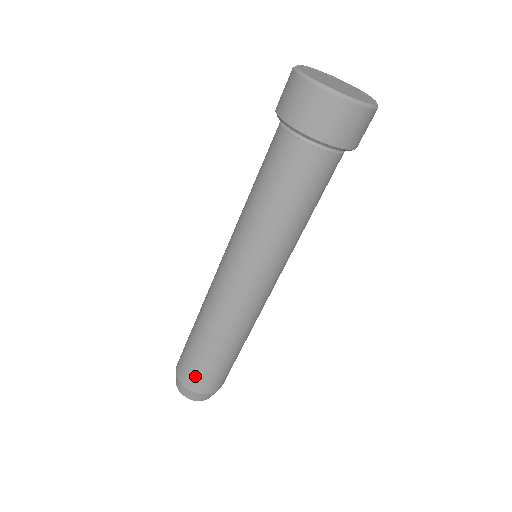
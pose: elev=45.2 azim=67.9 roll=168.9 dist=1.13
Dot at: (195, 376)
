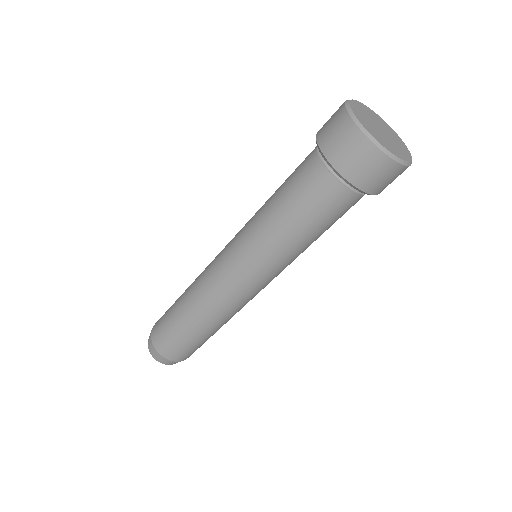
Dot at: (184, 352)
